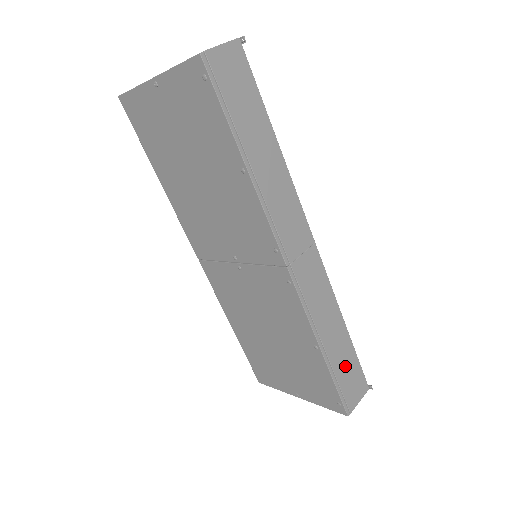
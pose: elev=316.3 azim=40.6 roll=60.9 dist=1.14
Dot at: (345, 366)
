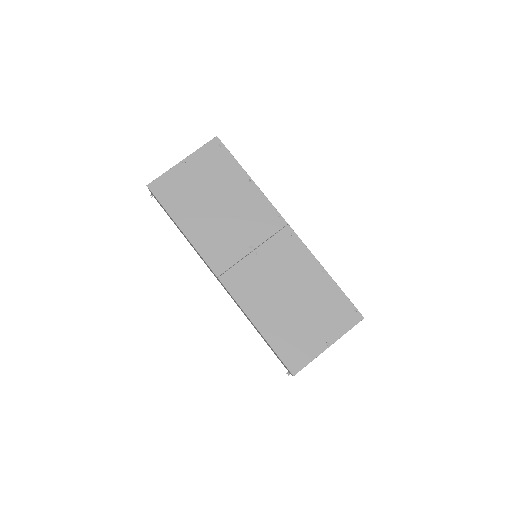
Dot at: occluded
